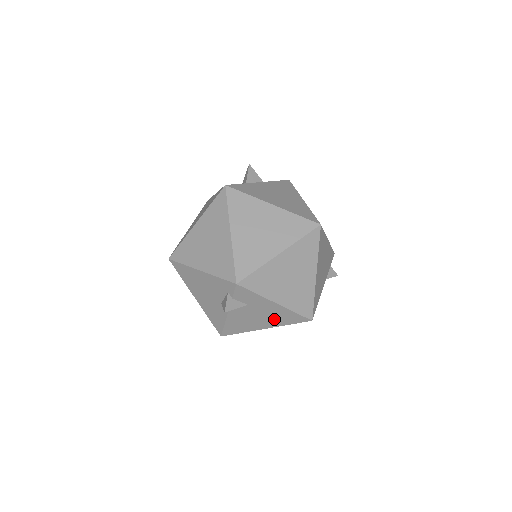
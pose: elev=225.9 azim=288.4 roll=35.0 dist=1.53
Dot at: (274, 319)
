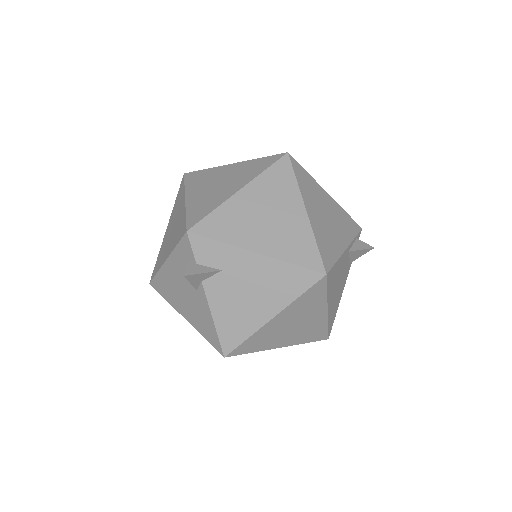
Dot at: (273, 291)
